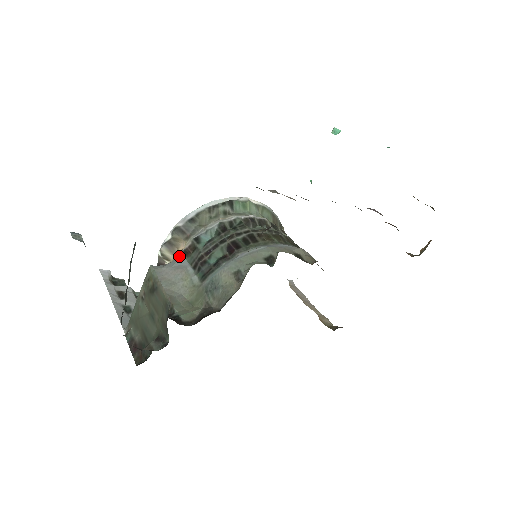
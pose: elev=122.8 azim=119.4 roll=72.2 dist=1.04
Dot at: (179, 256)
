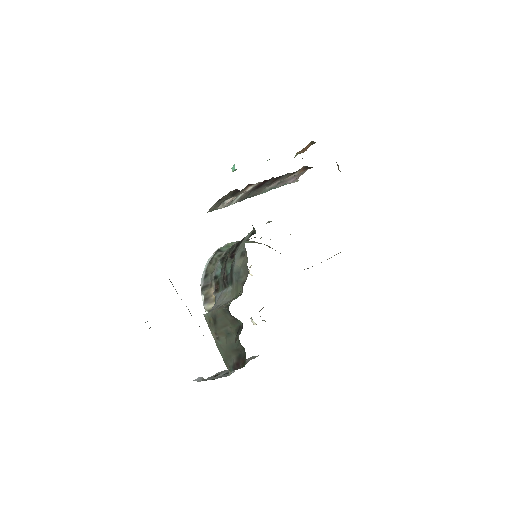
Dot at: (215, 297)
